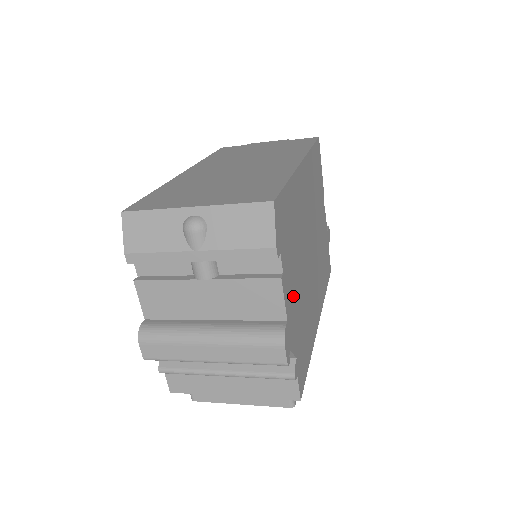
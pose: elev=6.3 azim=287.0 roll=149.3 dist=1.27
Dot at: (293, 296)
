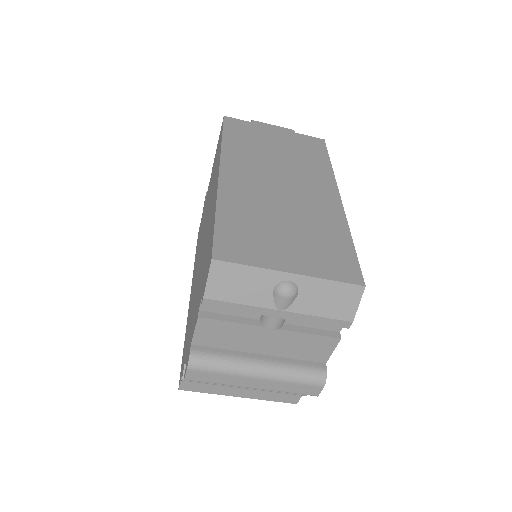
Dot at: occluded
